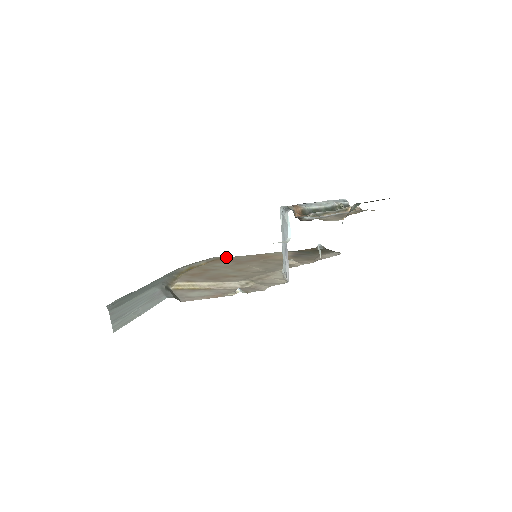
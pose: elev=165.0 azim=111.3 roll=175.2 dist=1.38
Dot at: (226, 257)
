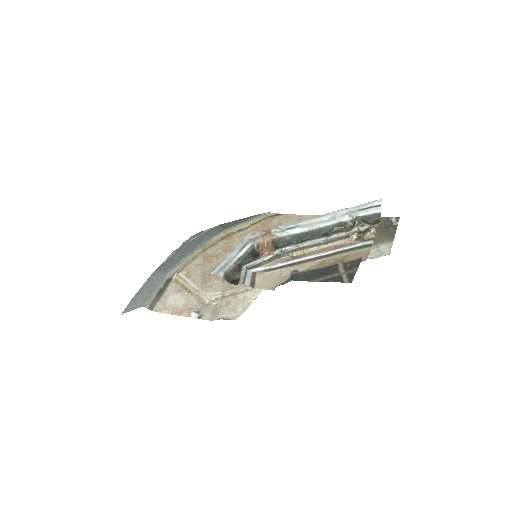
Dot at: (280, 214)
